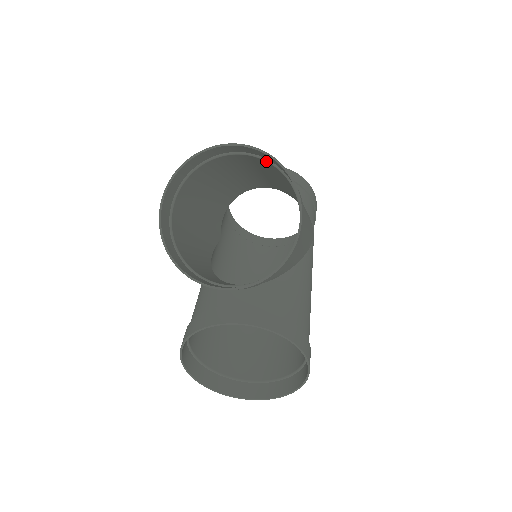
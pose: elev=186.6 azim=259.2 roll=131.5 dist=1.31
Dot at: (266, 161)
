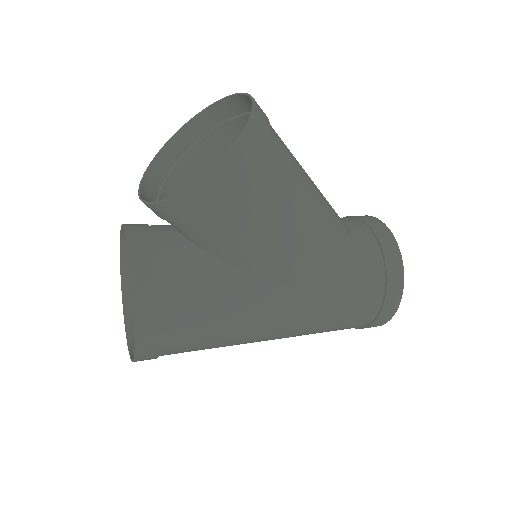
Dot at: occluded
